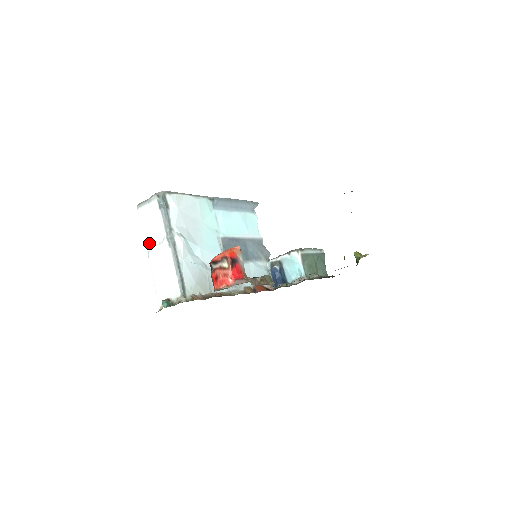
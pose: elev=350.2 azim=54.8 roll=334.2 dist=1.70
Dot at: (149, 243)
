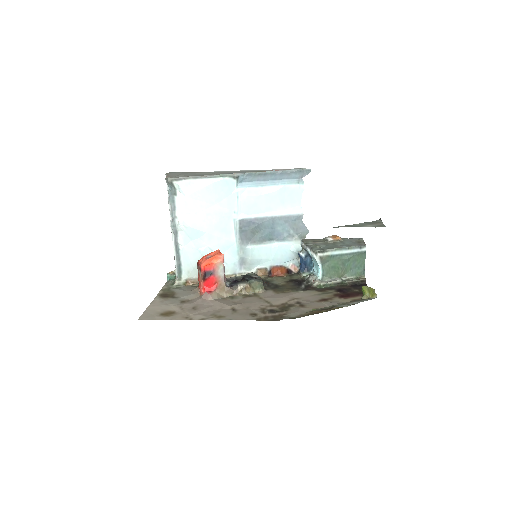
Dot at: occluded
